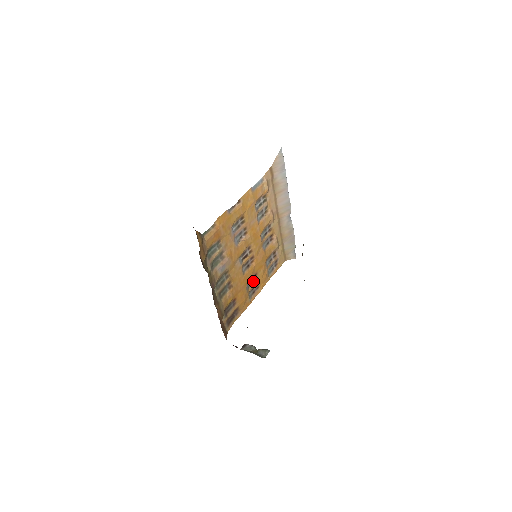
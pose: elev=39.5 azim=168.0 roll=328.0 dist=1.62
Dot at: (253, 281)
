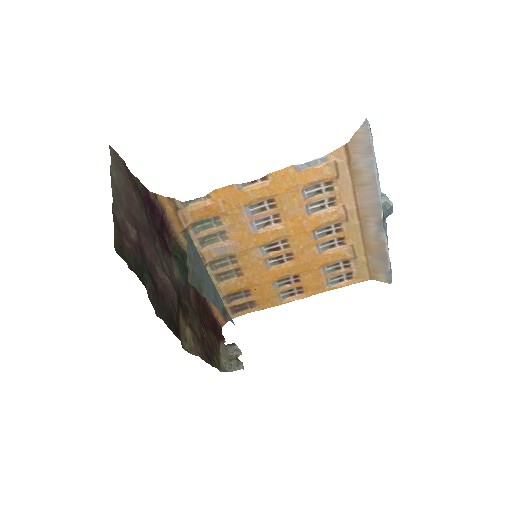
Dot at: (292, 282)
